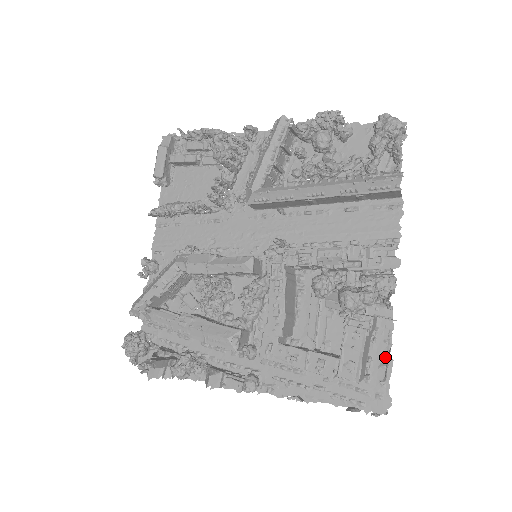
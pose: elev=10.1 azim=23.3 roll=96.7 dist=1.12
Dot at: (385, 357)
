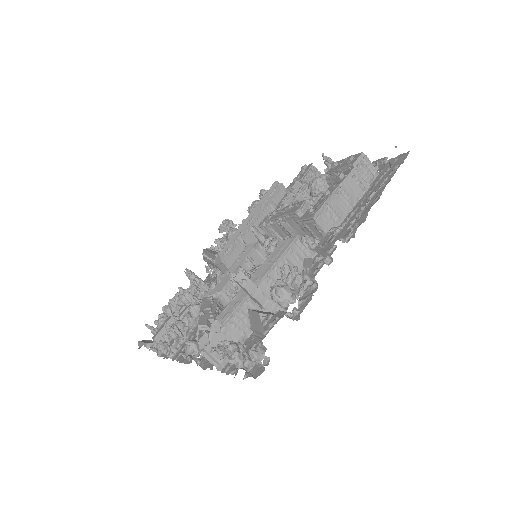
Dot at: occluded
